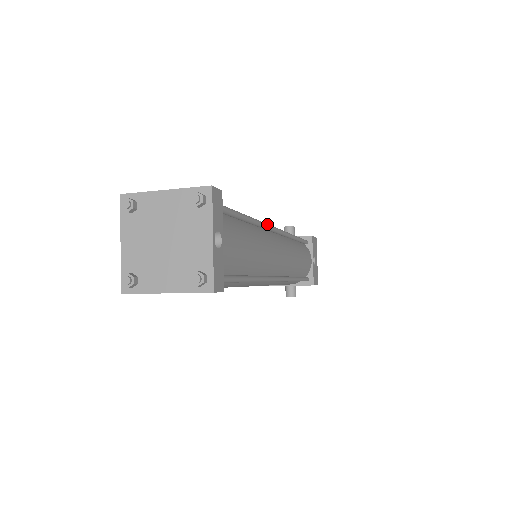
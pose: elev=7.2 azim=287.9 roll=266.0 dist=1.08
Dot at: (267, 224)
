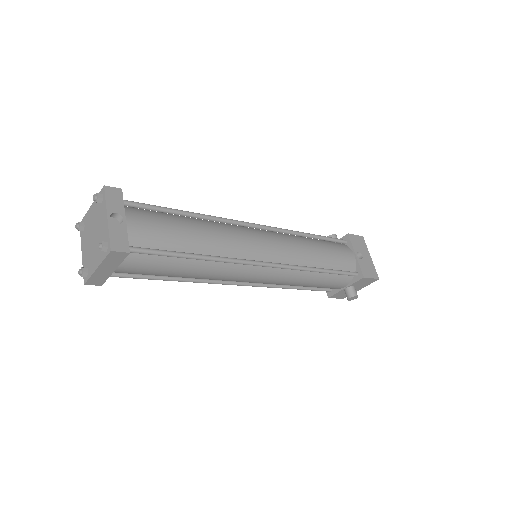
Dot at: (232, 219)
